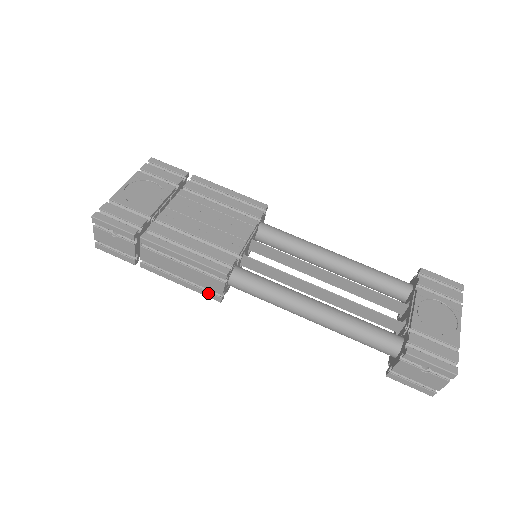
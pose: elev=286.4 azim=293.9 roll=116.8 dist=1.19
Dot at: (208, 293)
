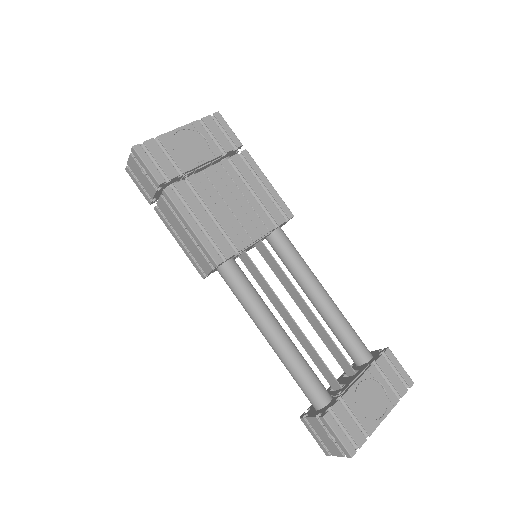
Dot at: (197, 266)
